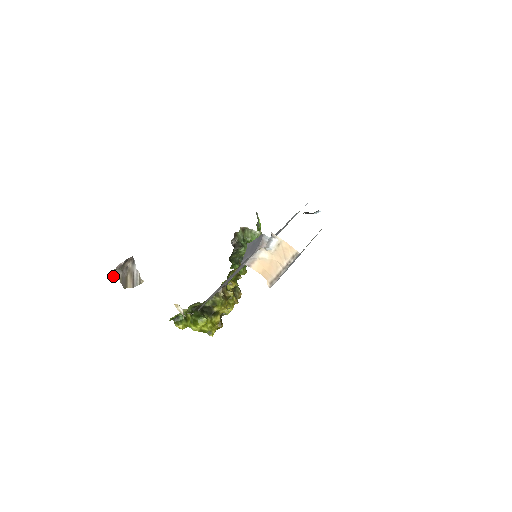
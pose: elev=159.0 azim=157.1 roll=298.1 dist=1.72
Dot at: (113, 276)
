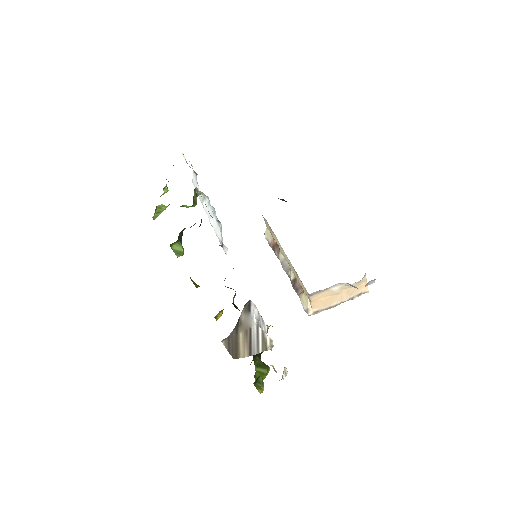
Dot at: occluded
